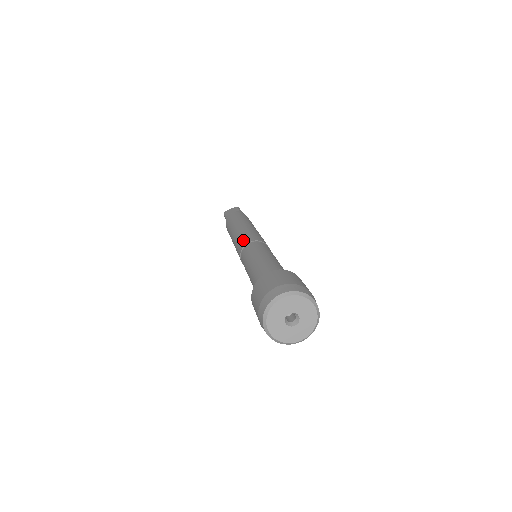
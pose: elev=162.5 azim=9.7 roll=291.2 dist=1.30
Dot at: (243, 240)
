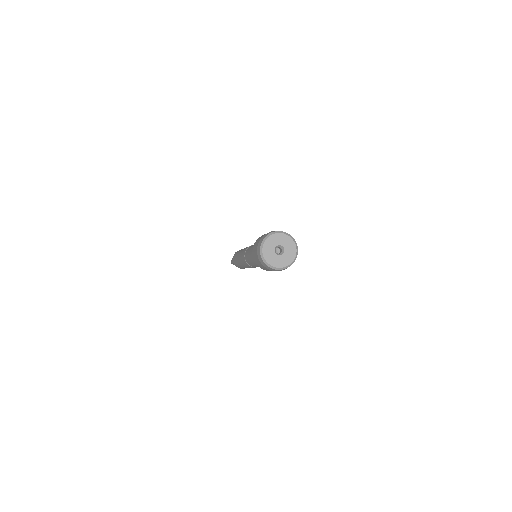
Dot at: occluded
